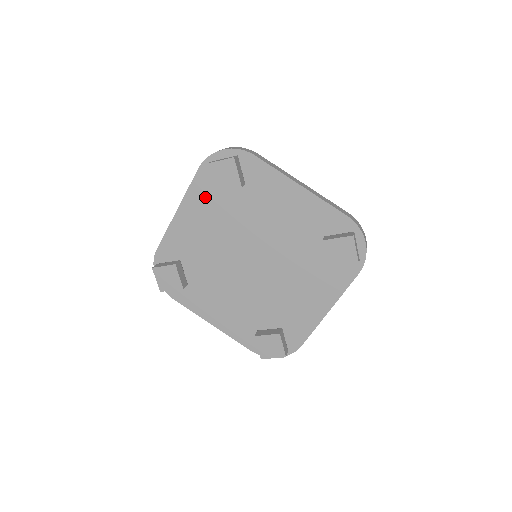
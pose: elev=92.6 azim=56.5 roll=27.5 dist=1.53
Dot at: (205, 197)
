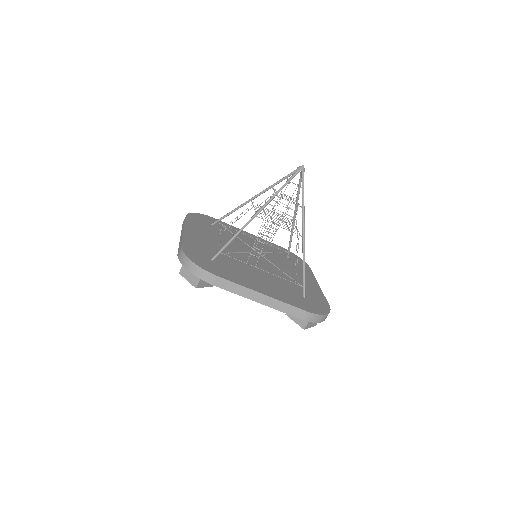
Dot at: occluded
